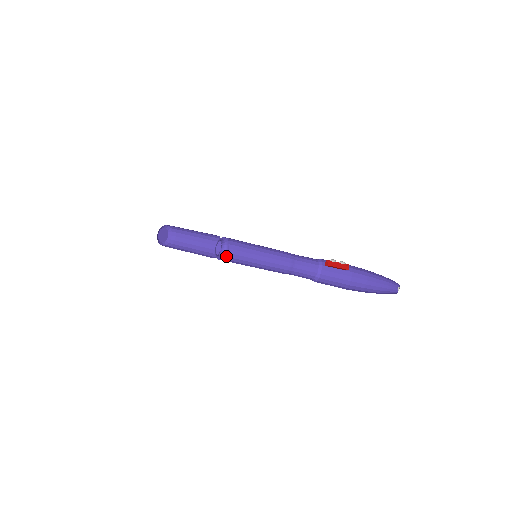
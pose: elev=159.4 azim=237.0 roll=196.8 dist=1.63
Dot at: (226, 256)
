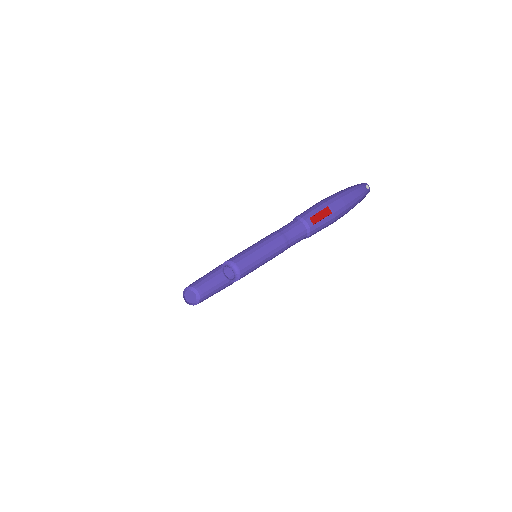
Dot at: (231, 281)
